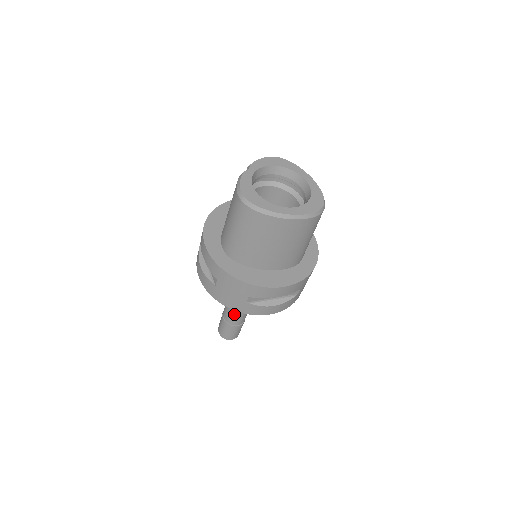
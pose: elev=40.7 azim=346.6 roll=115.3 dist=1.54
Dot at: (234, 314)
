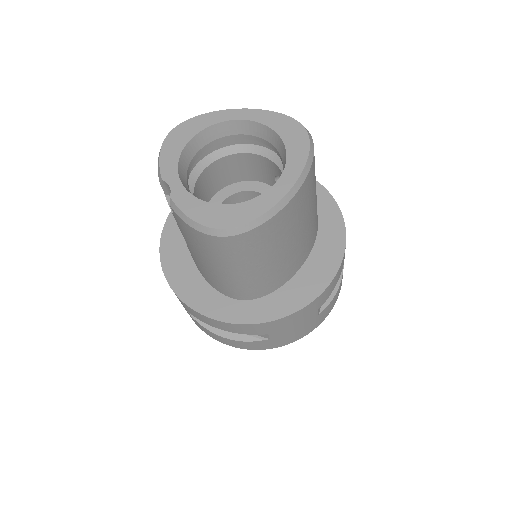
Dot at: occluded
